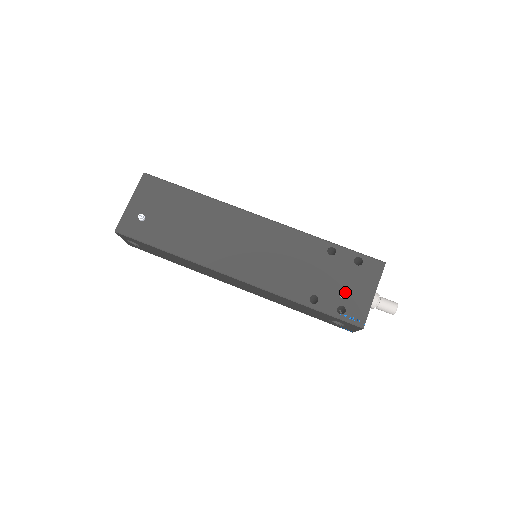
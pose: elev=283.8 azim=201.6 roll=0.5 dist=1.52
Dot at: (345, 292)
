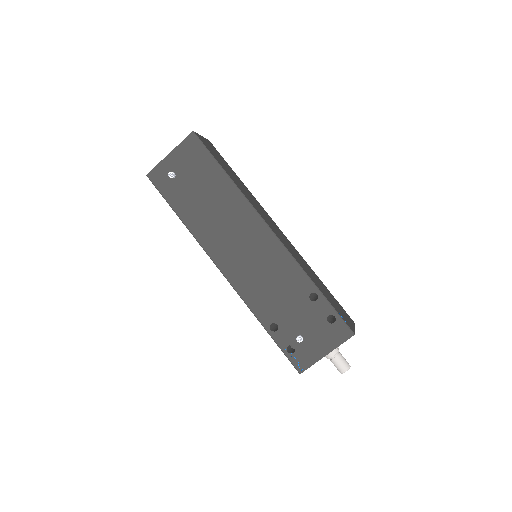
Dot at: (300, 340)
